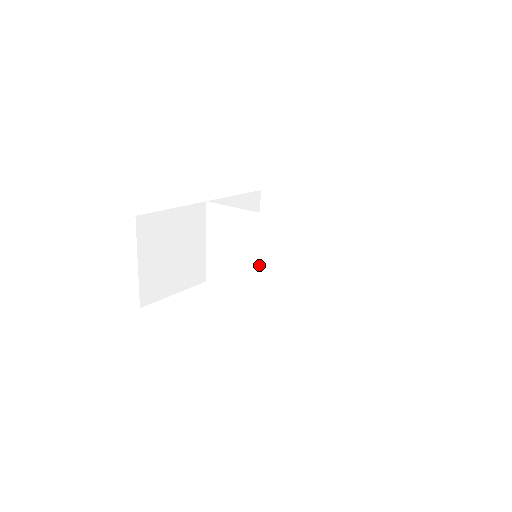
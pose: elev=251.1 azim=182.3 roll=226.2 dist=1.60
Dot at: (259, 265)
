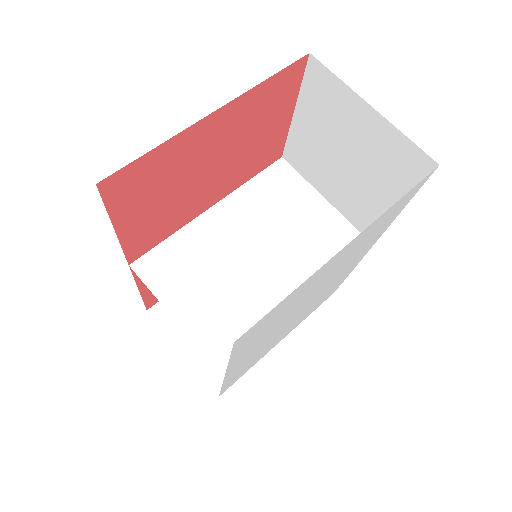
Dot at: (271, 258)
